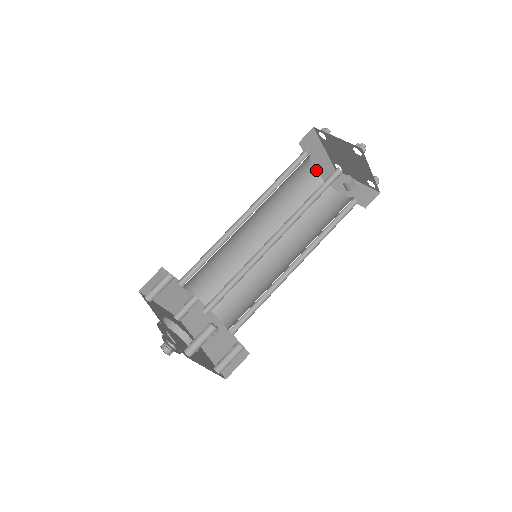
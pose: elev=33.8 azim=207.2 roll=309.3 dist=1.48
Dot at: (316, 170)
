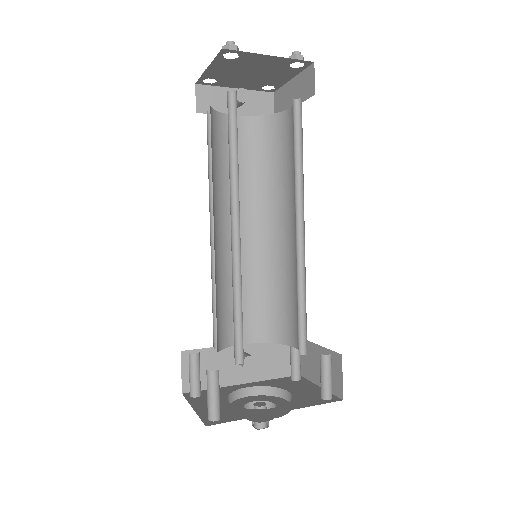
Dot at: occluded
